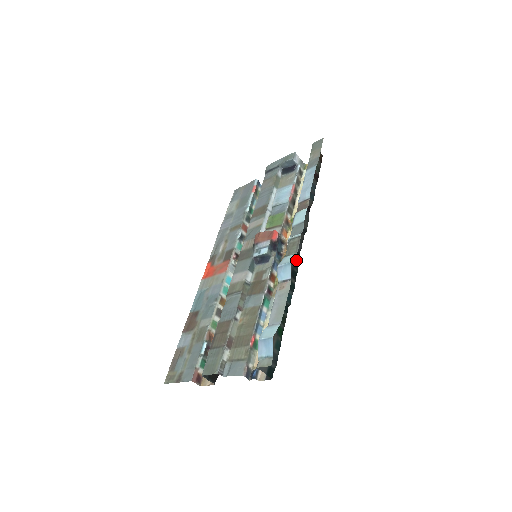
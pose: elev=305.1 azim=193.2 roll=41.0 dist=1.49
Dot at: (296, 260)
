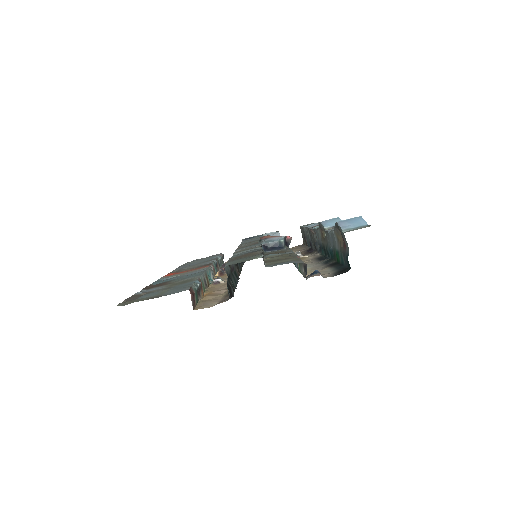
Dot at: (321, 248)
